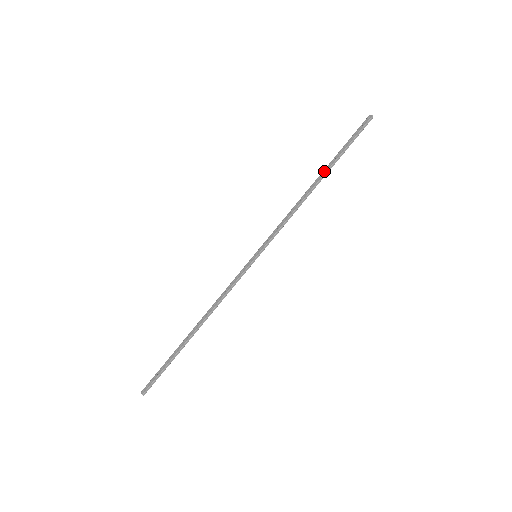
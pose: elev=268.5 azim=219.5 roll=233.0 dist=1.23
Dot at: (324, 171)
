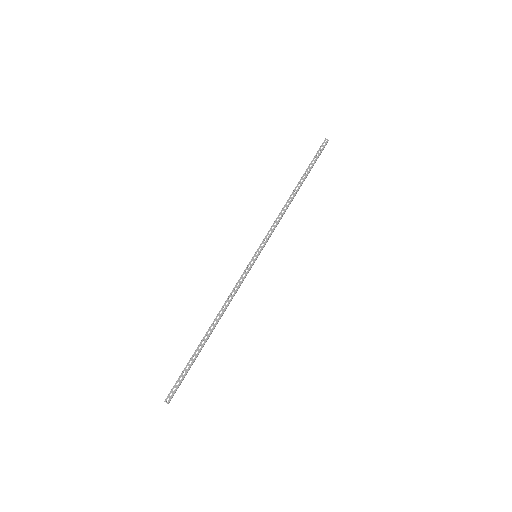
Dot at: (300, 182)
